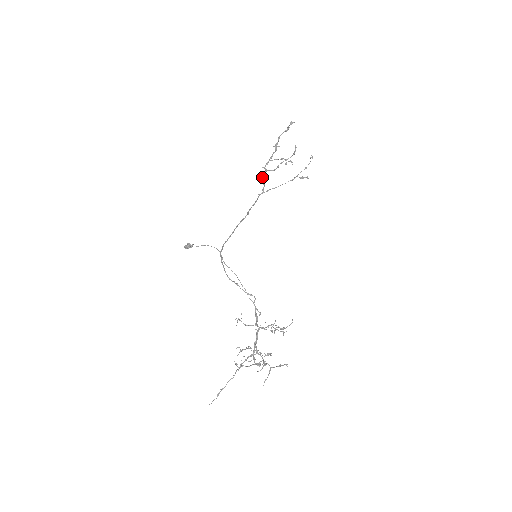
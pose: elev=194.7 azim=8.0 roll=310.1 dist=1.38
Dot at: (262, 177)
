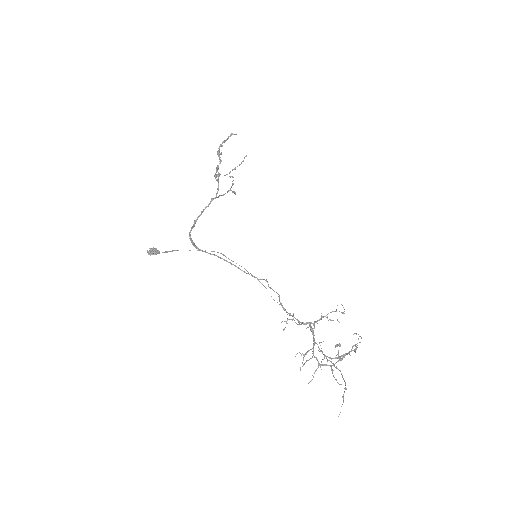
Dot at: (218, 179)
